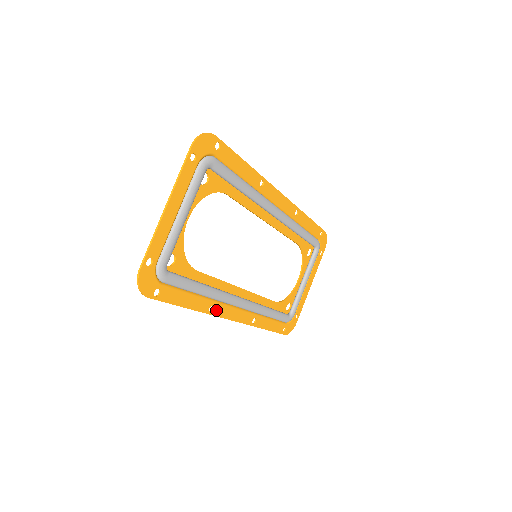
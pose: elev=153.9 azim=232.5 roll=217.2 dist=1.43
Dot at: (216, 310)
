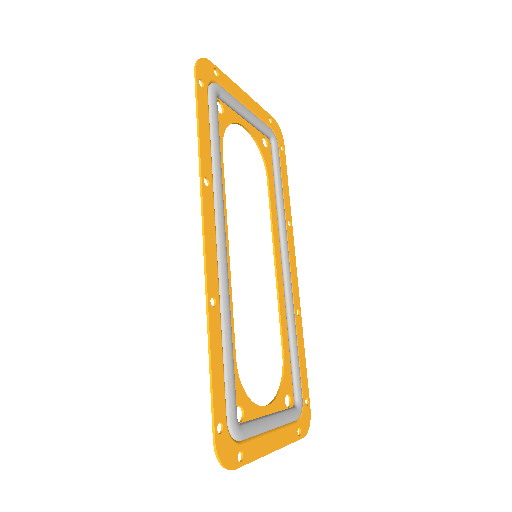
Dot at: (207, 193)
